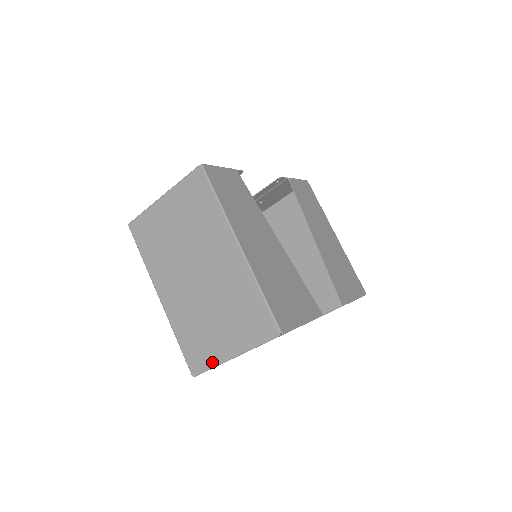
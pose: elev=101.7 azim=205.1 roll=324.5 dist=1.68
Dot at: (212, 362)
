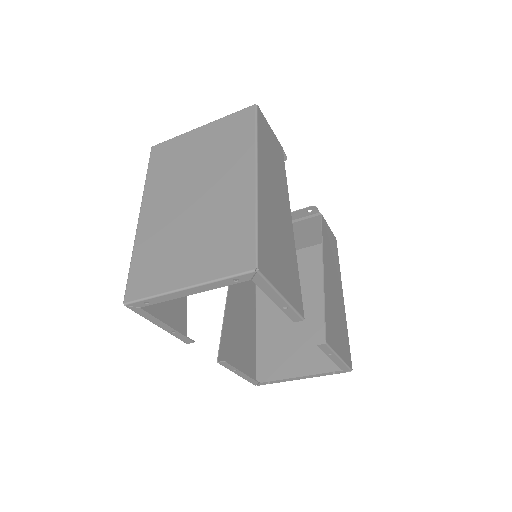
Dot at: (156, 290)
